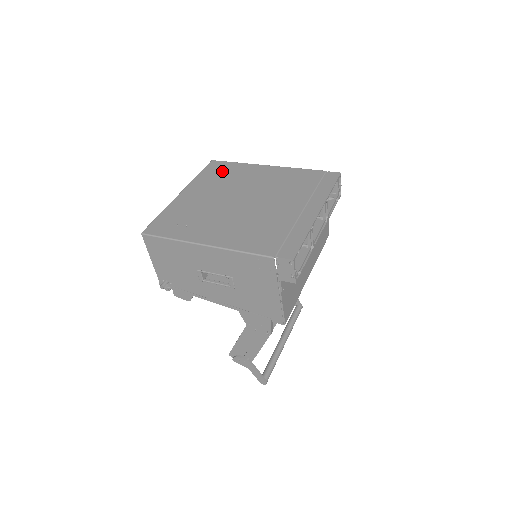
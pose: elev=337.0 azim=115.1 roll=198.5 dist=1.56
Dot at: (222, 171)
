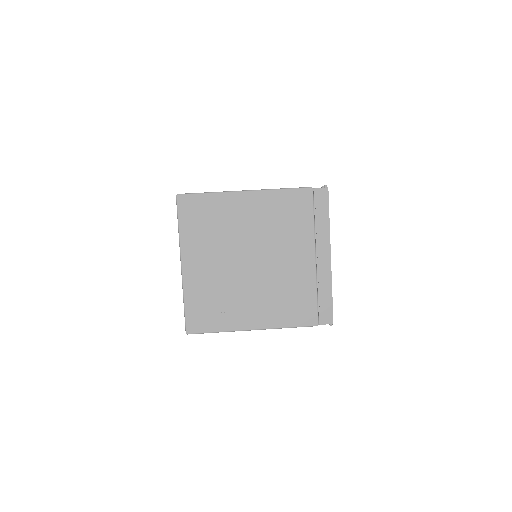
Dot at: (203, 215)
